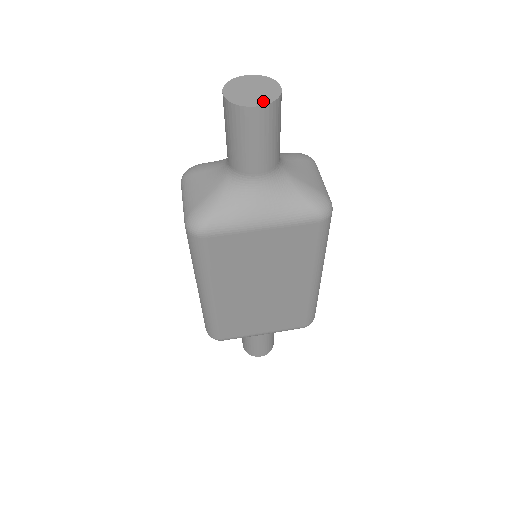
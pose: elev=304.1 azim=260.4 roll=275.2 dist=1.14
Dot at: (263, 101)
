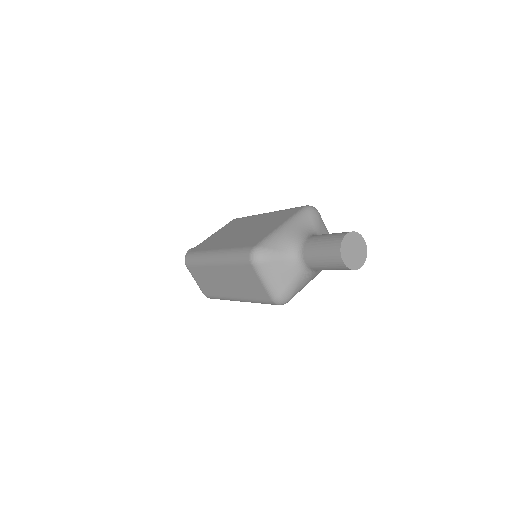
Dot at: (363, 260)
